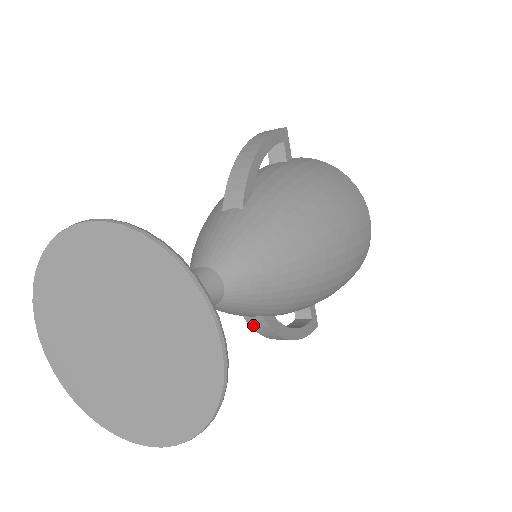
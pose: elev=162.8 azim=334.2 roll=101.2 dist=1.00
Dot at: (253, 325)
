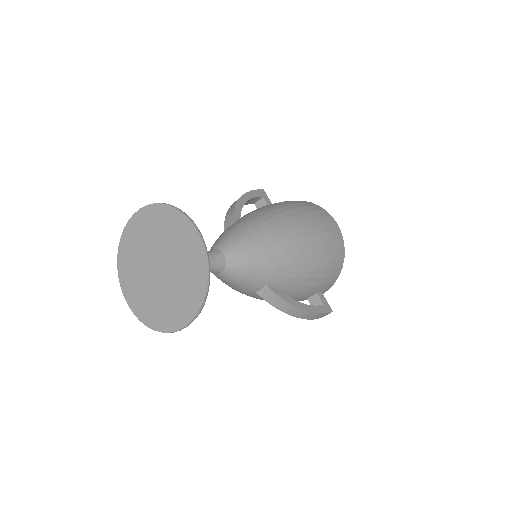
Dot at: (266, 298)
